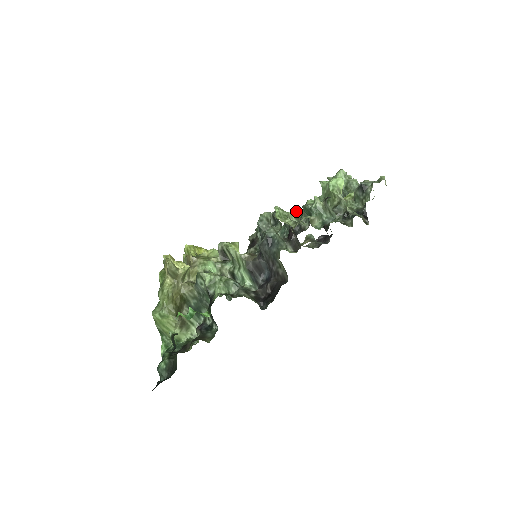
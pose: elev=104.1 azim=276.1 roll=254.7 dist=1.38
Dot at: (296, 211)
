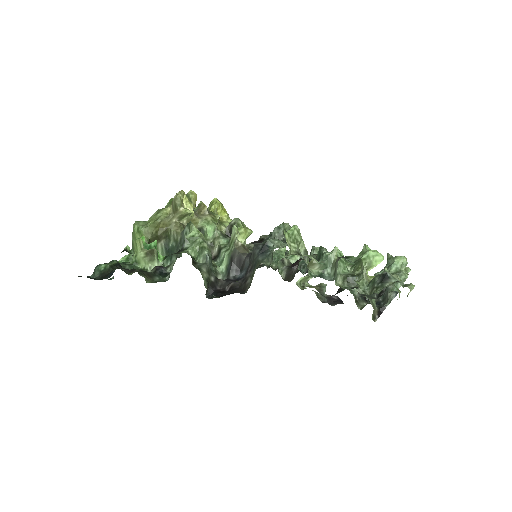
Dot at: occluded
